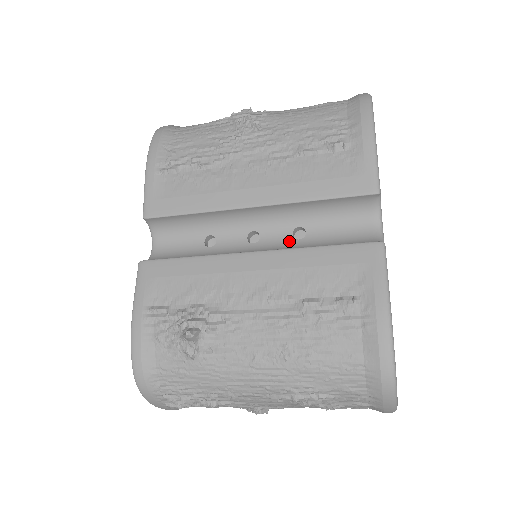
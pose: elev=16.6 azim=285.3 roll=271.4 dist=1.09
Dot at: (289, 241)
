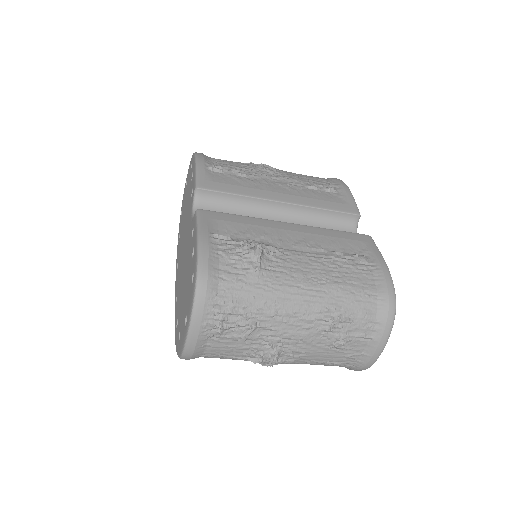
Dot at: occluded
